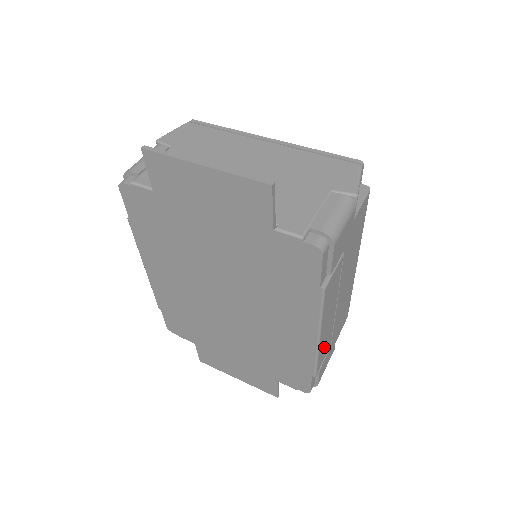
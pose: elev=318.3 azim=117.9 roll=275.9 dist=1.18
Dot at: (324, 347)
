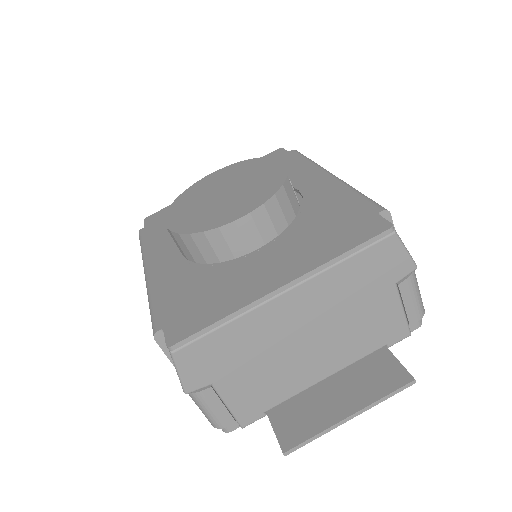
Dot at: occluded
